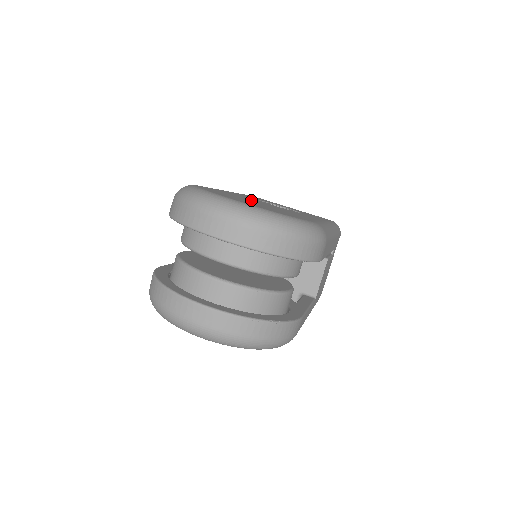
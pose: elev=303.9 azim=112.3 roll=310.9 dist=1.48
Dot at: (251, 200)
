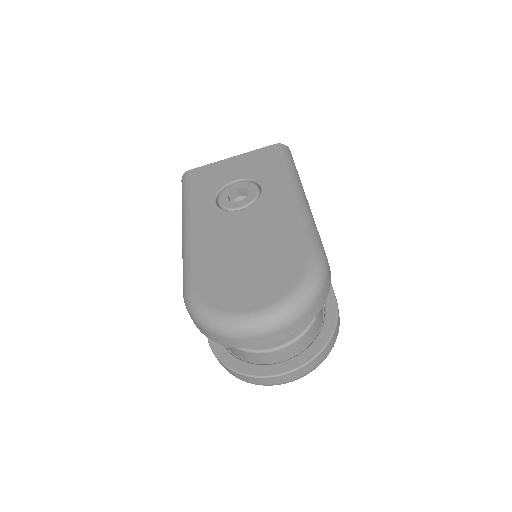
Dot at: (233, 245)
